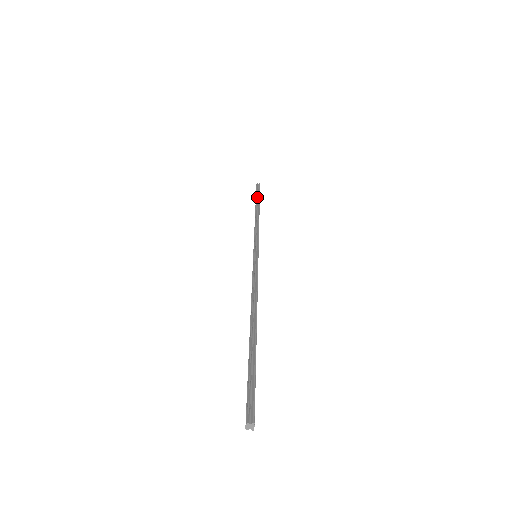
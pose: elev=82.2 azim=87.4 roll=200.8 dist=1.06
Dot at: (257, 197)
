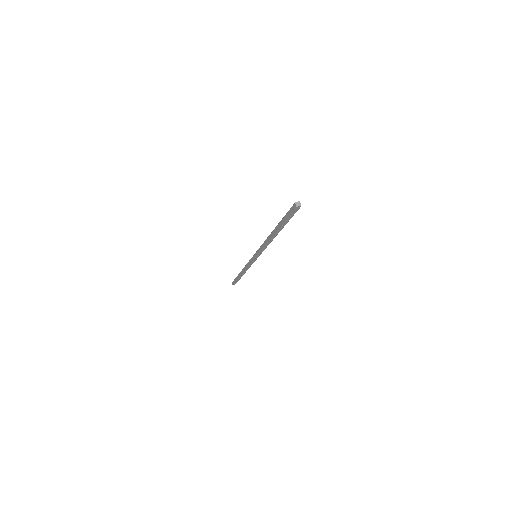
Dot at: (237, 277)
